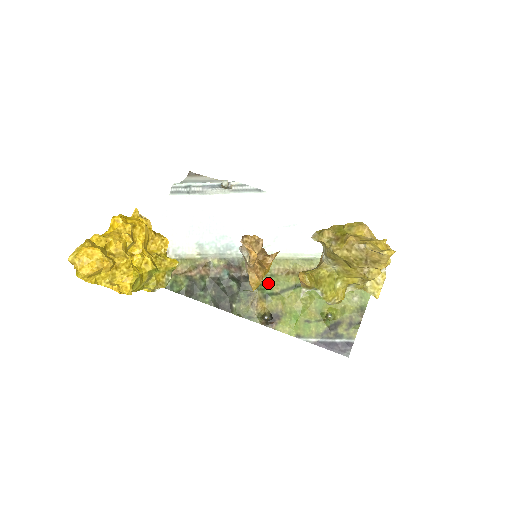
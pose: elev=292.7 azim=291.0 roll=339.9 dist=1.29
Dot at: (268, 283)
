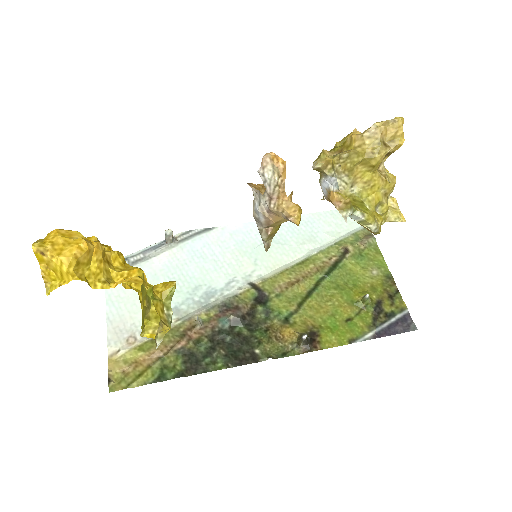
Dot at: (278, 306)
